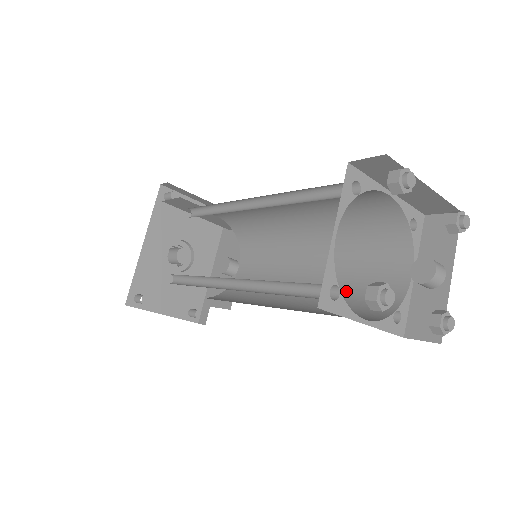
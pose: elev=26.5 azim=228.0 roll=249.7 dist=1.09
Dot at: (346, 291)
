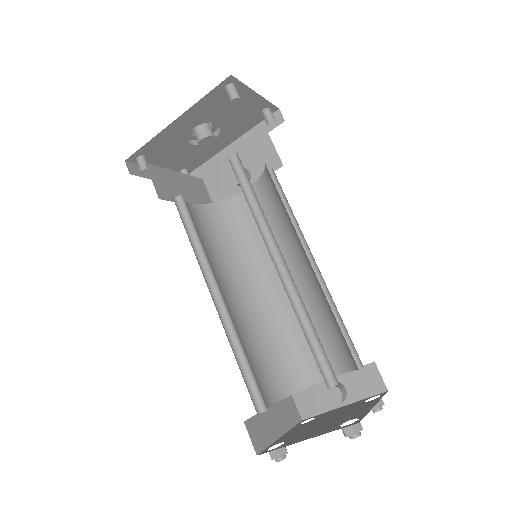
Dot at: (290, 333)
